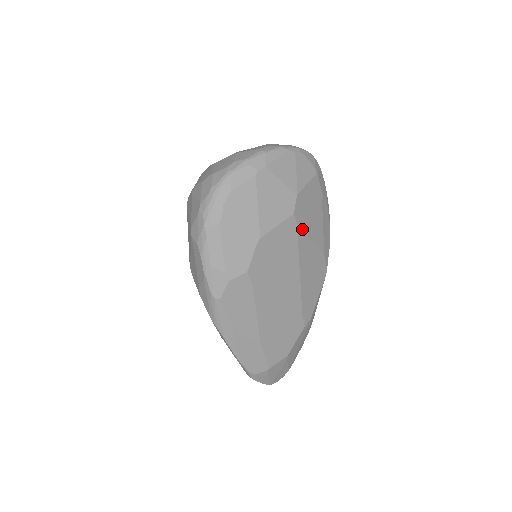
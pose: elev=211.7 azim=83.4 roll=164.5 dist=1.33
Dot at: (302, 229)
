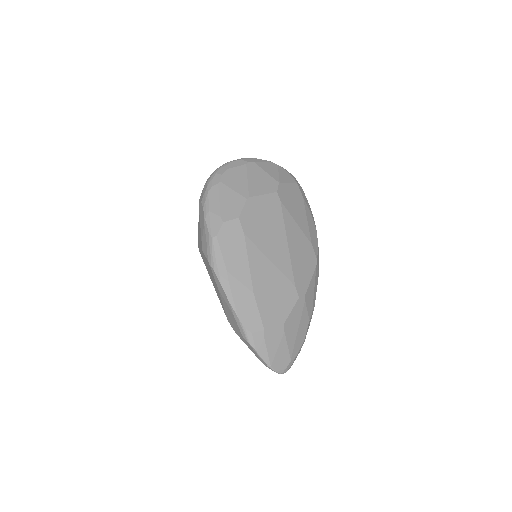
Dot at: (286, 208)
